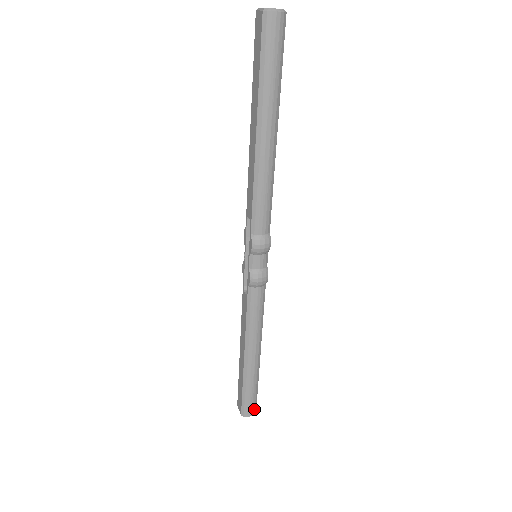
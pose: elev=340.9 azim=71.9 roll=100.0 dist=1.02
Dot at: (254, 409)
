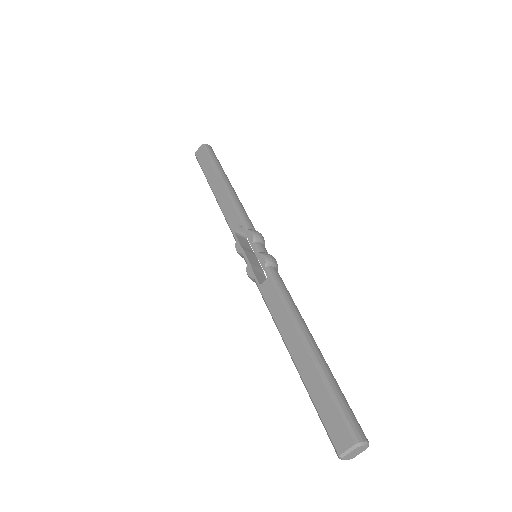
Dot at: (362, 432)
